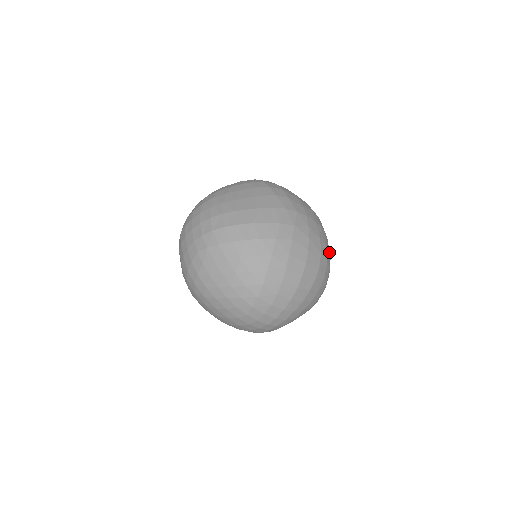
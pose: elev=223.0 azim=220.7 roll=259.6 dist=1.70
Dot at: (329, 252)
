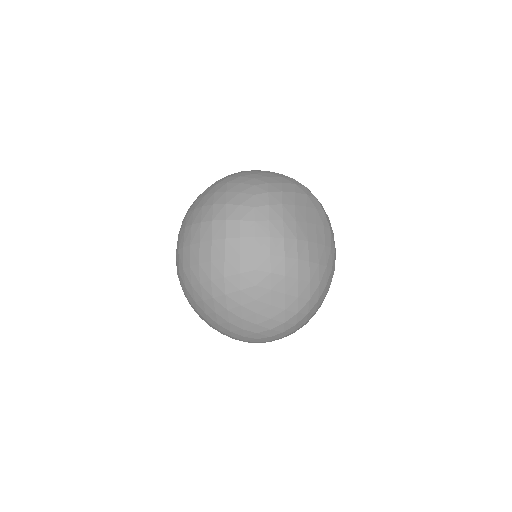
Dot at: occluded
